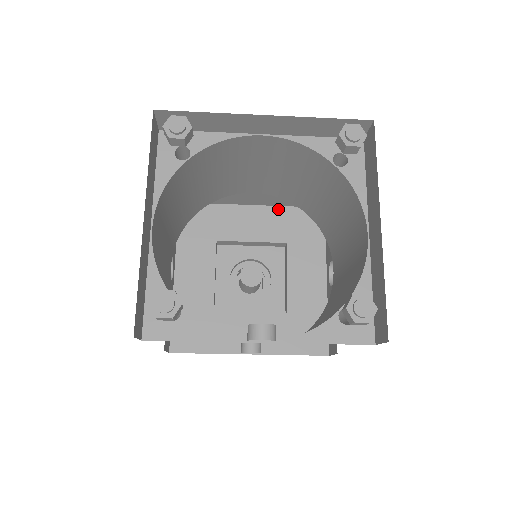
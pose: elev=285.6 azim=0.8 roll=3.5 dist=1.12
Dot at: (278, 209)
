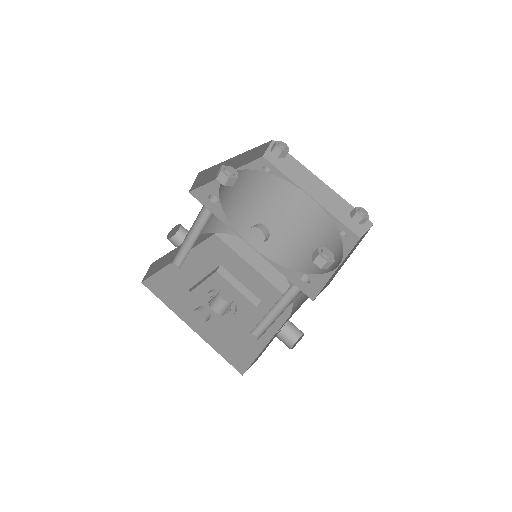
Dot at: (269, 284)
